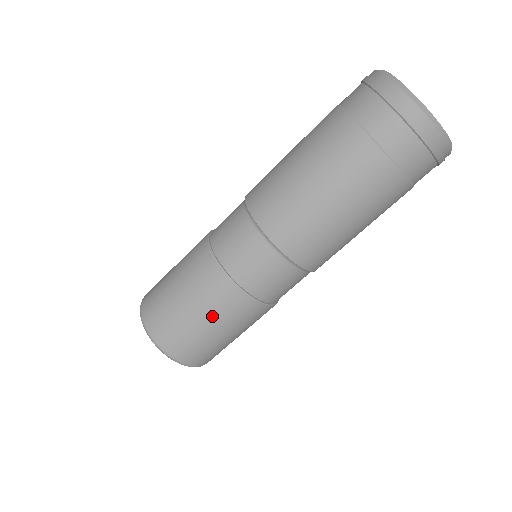
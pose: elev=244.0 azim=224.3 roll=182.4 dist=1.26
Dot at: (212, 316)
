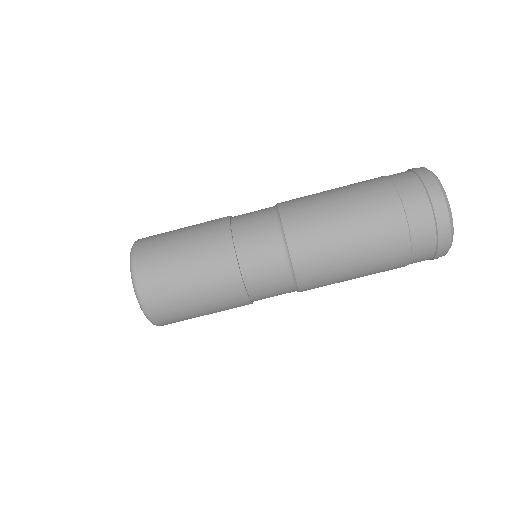
Dot at: (199, 275)
